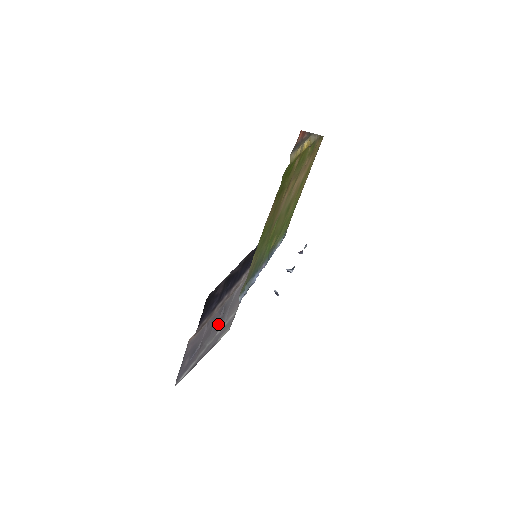
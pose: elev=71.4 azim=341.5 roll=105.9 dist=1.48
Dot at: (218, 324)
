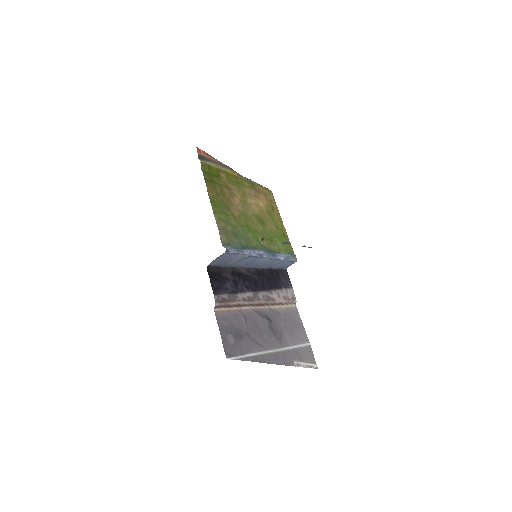
Dot at: (271, 332)
